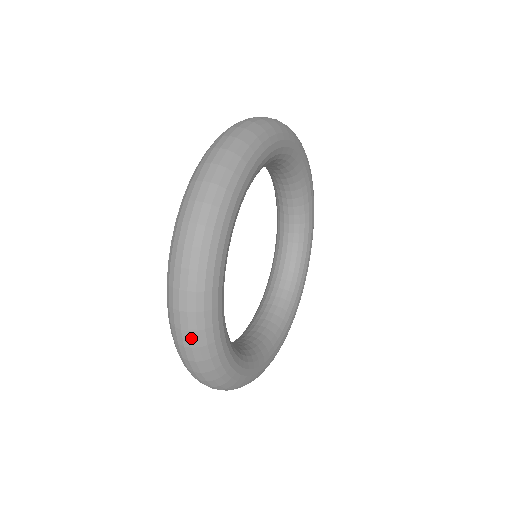
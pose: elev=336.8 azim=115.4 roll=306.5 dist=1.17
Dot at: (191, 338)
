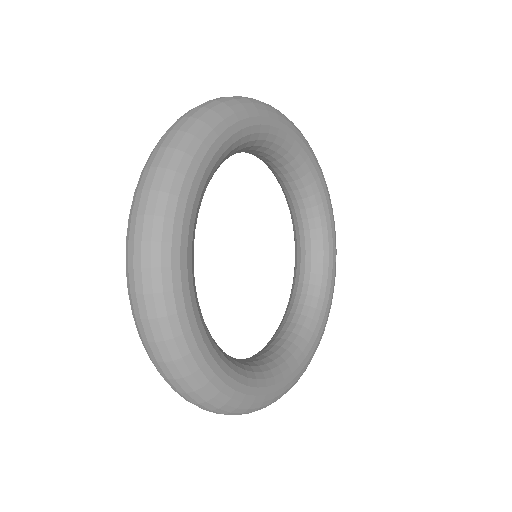
Dot at: (147, 305)
